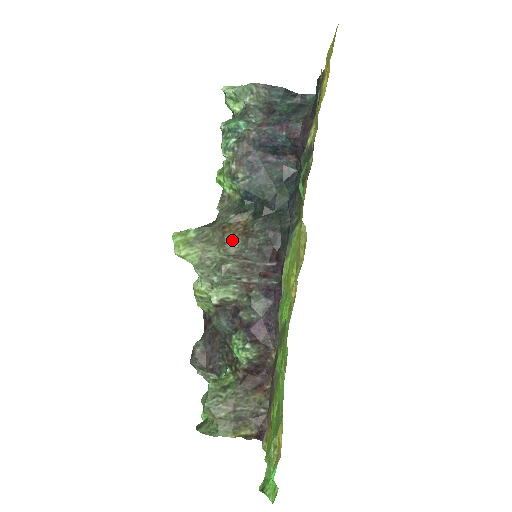
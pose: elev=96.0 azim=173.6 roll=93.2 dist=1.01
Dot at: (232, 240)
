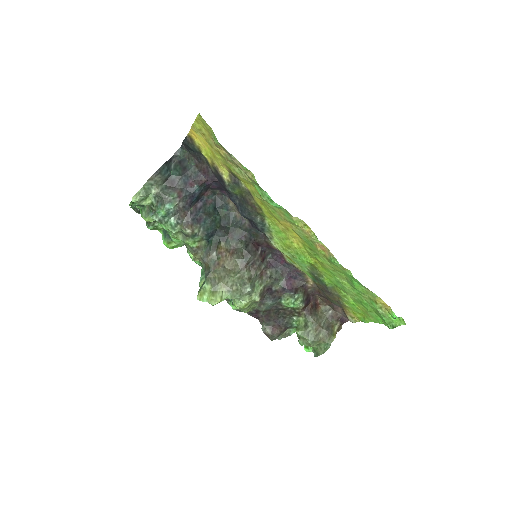
Dot at: (231, 264)
